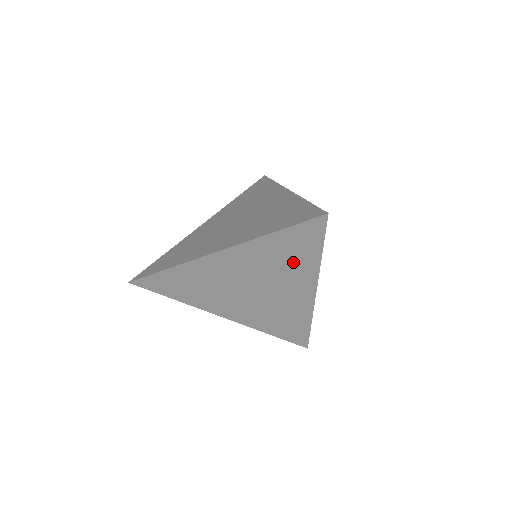
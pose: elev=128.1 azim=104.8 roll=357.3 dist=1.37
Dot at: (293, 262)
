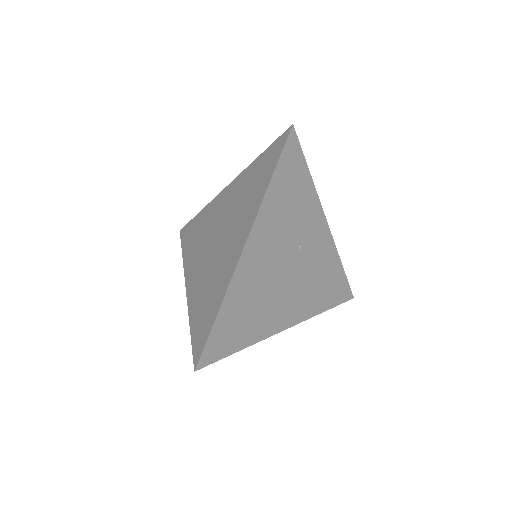
Dot at: (298, 202)
